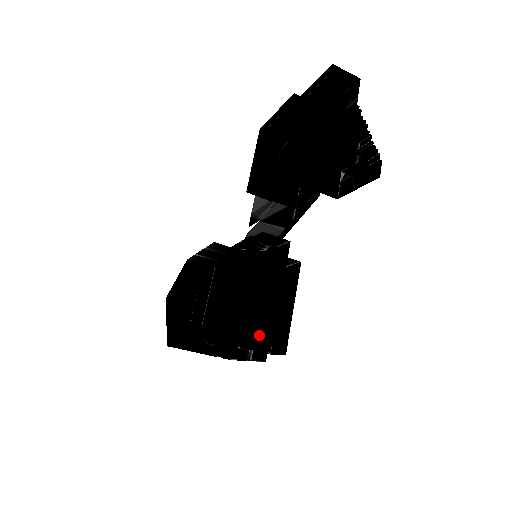
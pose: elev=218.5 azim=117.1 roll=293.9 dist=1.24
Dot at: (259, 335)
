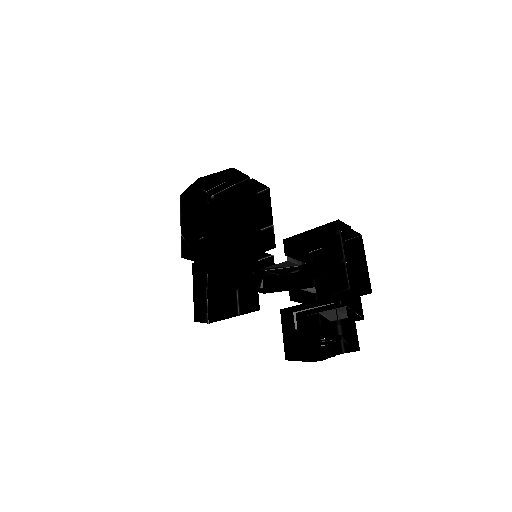
Dot at: (212, 302)
